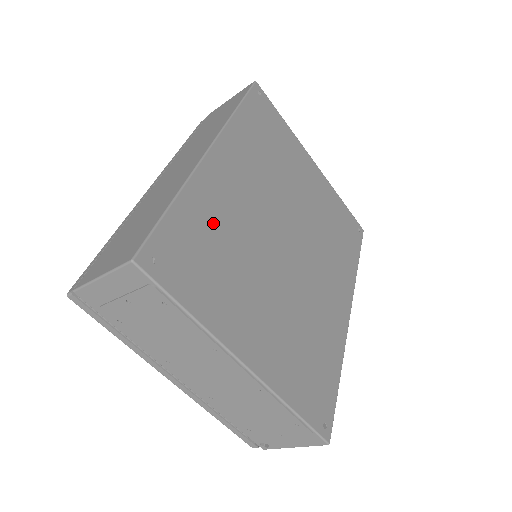
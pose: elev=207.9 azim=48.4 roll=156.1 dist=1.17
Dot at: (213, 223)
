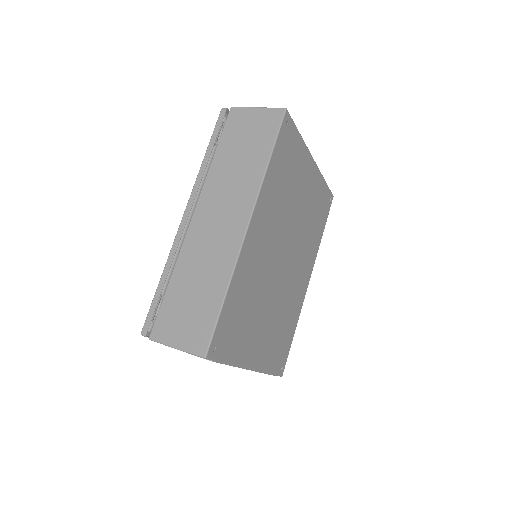
Dot at: (245, 291)
